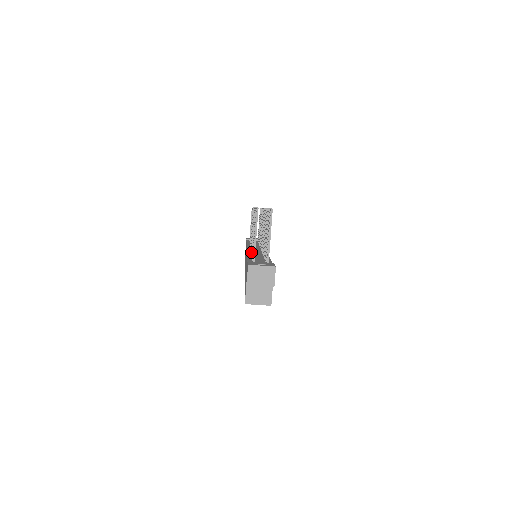
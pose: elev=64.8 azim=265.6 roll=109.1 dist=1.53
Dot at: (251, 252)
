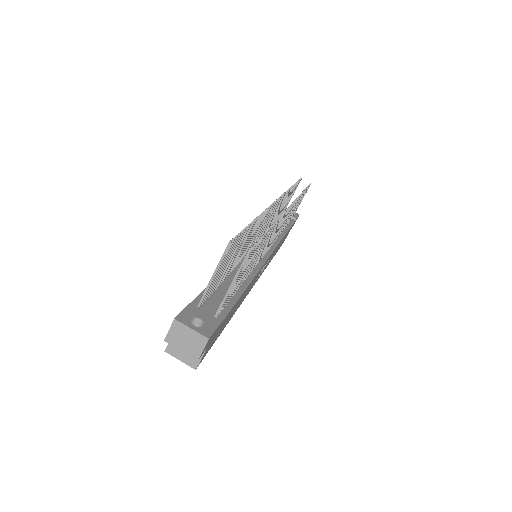
Dot at: occluded
